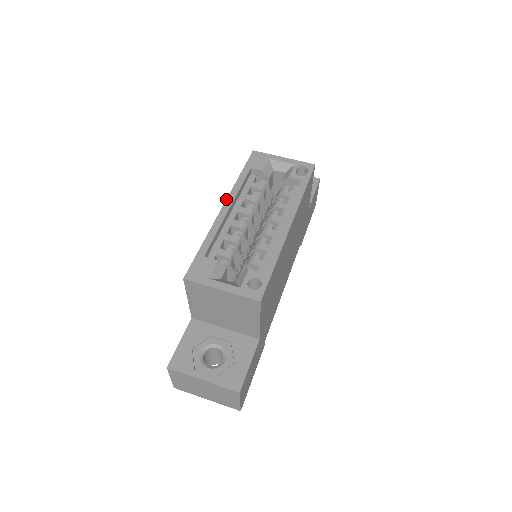
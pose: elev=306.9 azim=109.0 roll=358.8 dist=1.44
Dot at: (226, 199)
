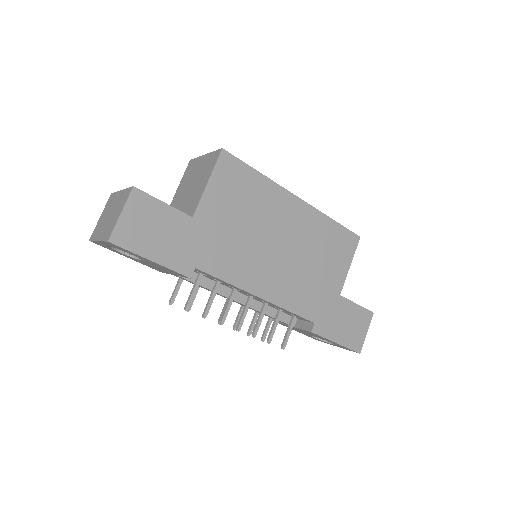
Dot at: occluded
